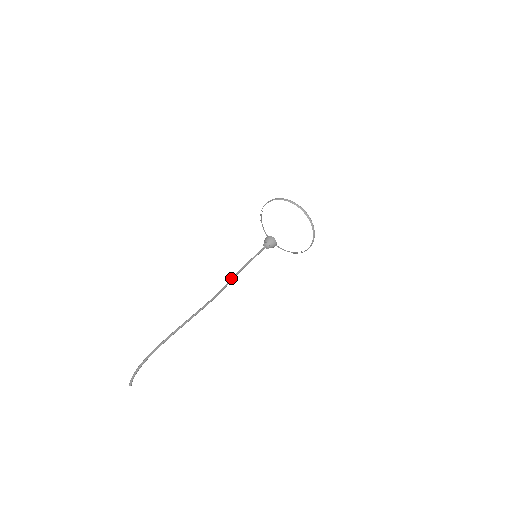
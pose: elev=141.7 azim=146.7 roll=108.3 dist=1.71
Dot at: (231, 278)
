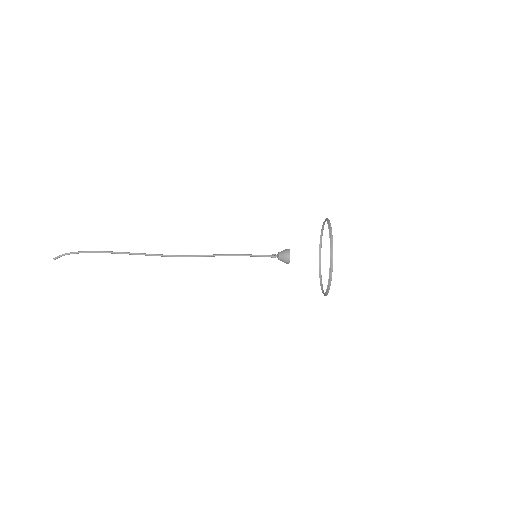
Dot at: occluded
